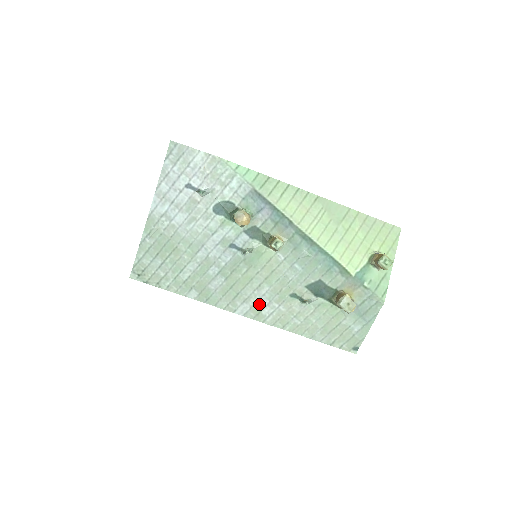
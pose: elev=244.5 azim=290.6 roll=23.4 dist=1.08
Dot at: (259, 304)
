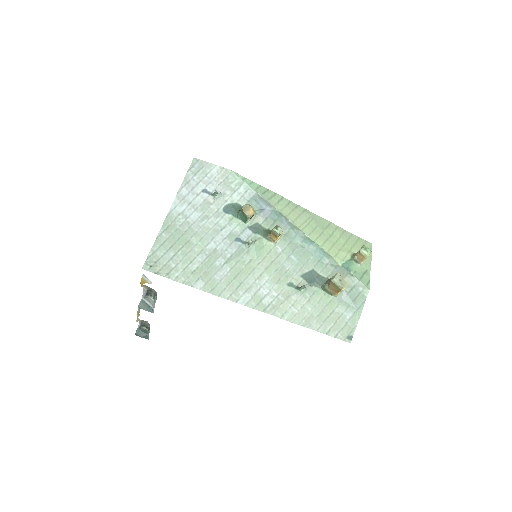
Dot at: (260, 293)
